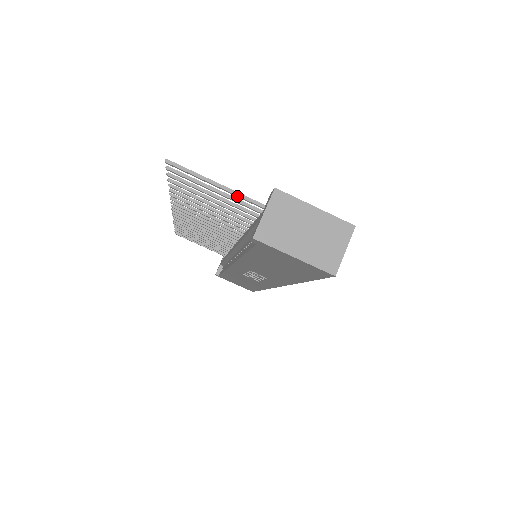
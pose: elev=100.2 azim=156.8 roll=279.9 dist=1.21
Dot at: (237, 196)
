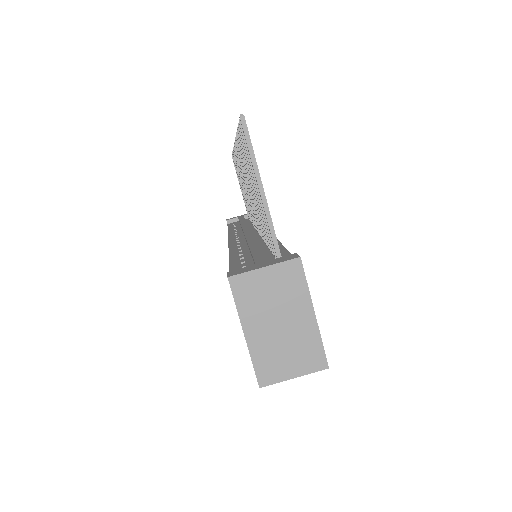
Dot at: (267, 219)
